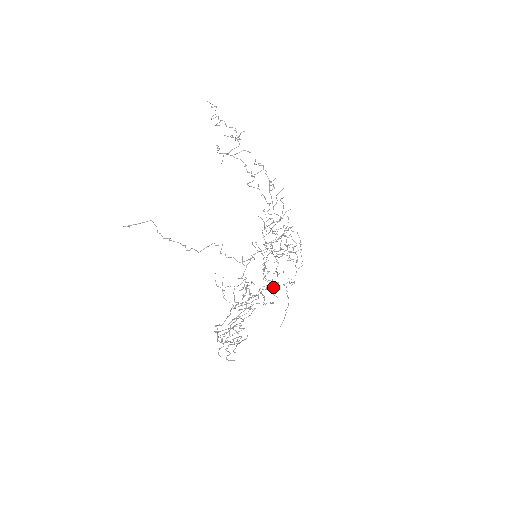
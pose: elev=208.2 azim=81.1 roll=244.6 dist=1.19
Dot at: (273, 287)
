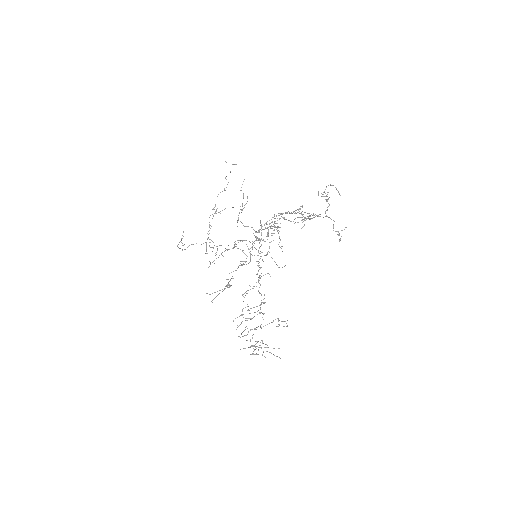
Dot at: occluded
